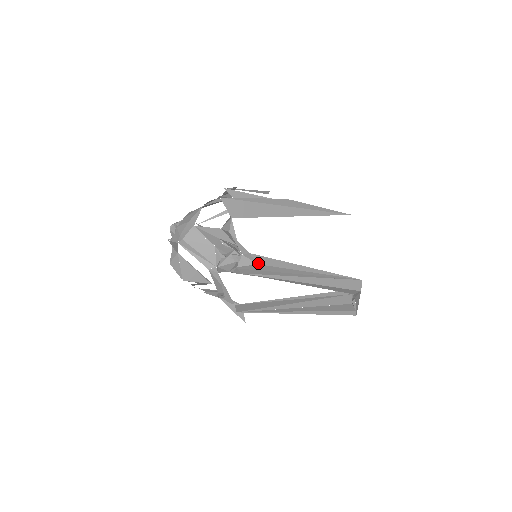
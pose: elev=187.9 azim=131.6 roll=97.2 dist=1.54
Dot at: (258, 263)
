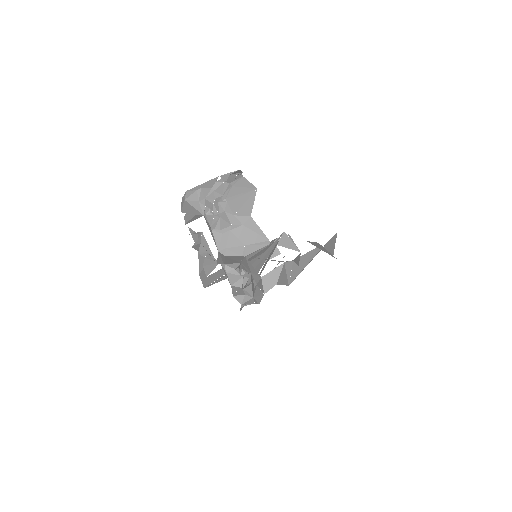
Dot at: occluded
